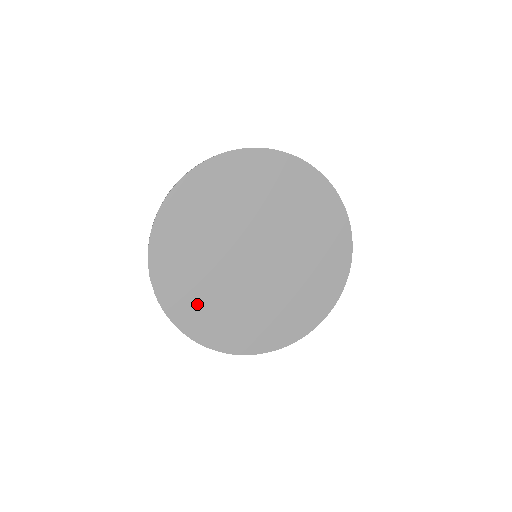
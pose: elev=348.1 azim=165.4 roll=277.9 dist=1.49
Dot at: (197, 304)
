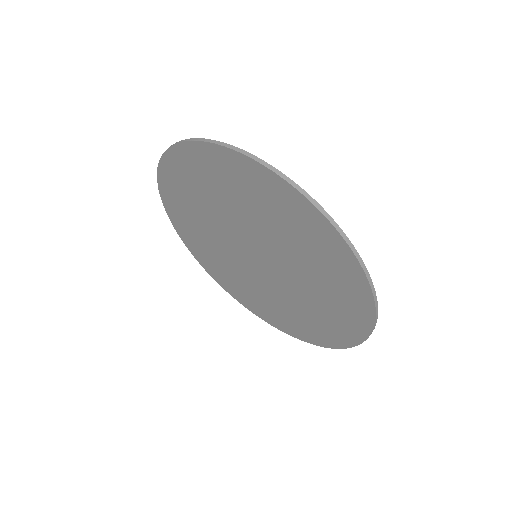
Dot at: (190, 224)
